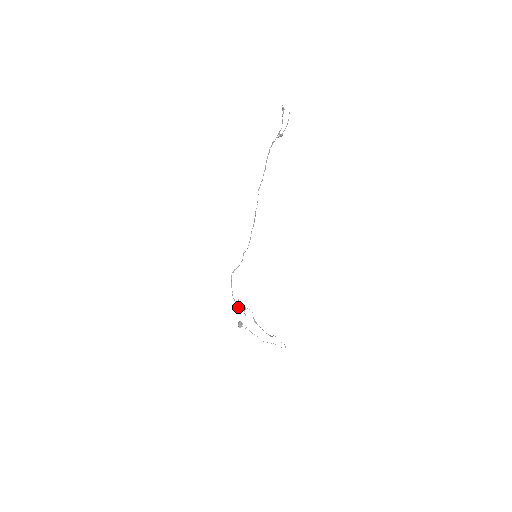
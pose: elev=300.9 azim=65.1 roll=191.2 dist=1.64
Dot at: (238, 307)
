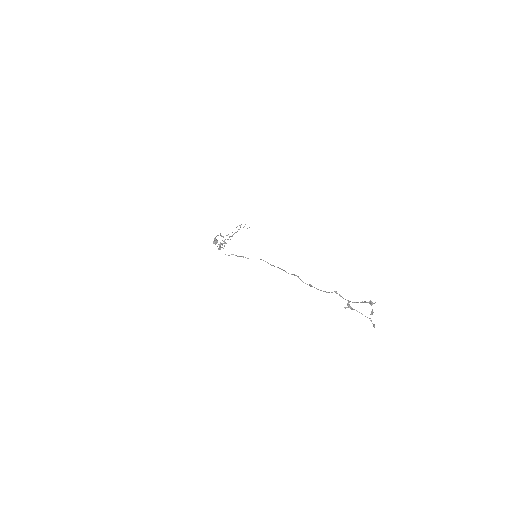
Dot at: occluded
